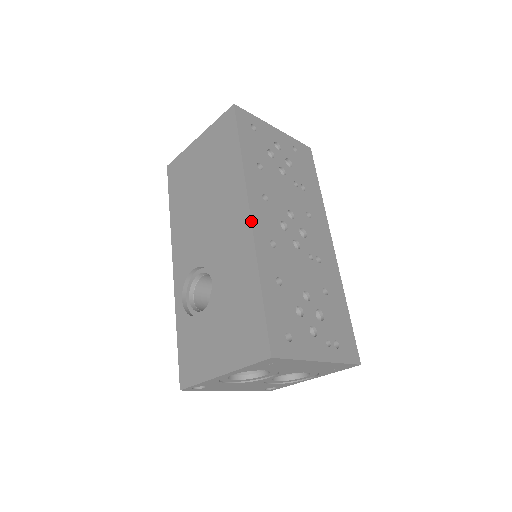
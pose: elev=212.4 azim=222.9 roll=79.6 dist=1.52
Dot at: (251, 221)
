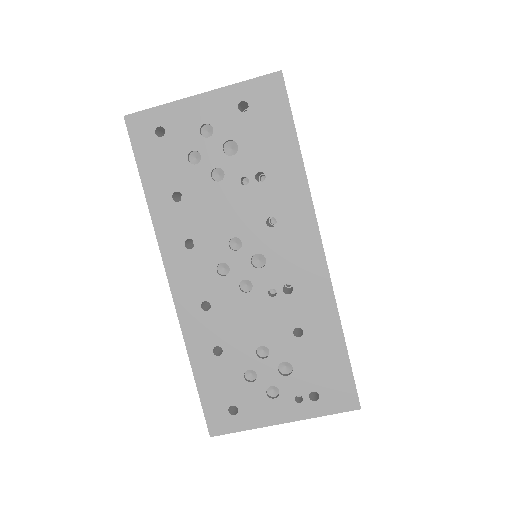
Dot at: (171, 292)
